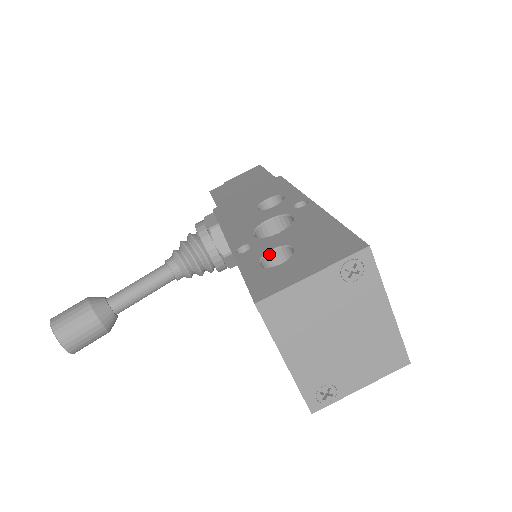
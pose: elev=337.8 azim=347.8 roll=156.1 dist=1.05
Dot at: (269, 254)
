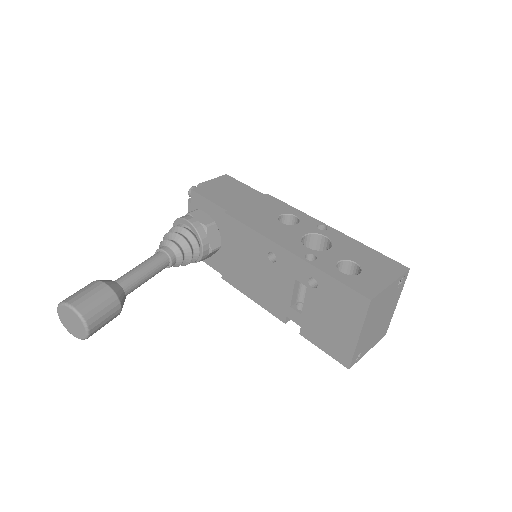
Dot at: (337, 264)
